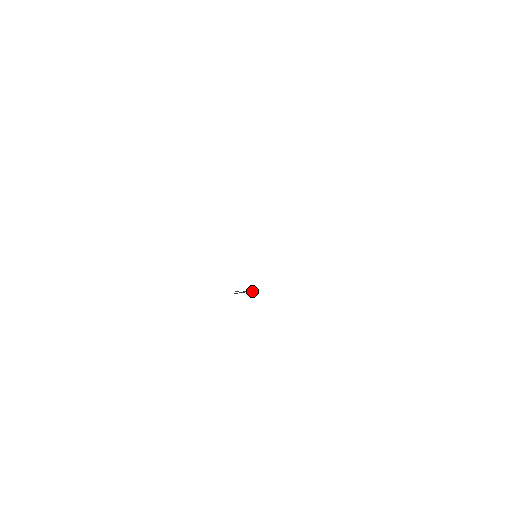
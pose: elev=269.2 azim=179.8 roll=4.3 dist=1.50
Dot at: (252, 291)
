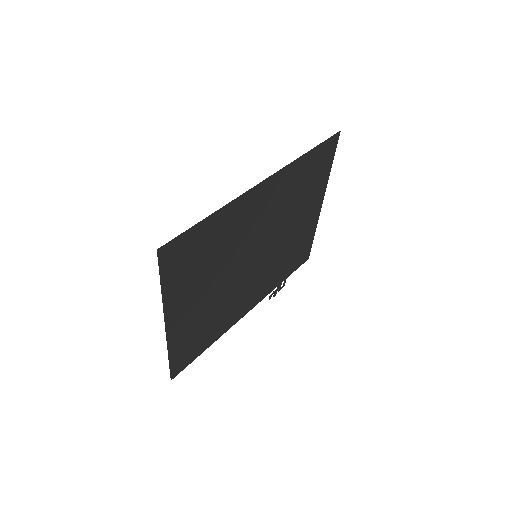
Dot at: (281, 284)
